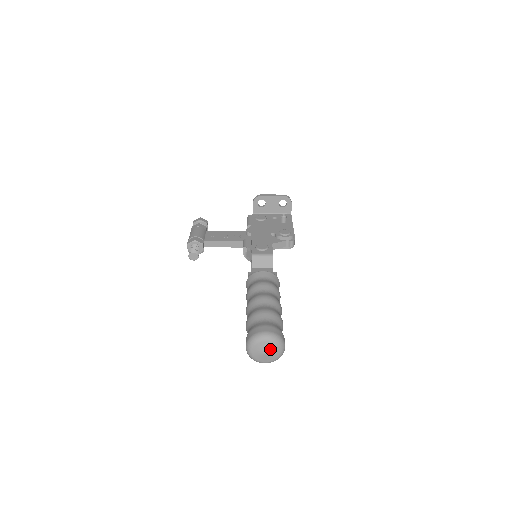
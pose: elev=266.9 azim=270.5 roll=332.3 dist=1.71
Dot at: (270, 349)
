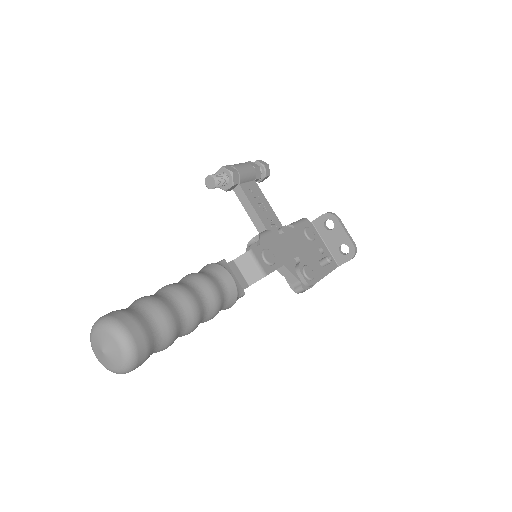
Dot at: (112, 354)
